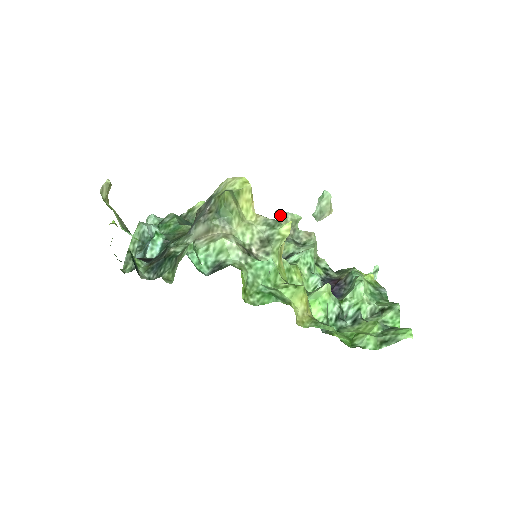
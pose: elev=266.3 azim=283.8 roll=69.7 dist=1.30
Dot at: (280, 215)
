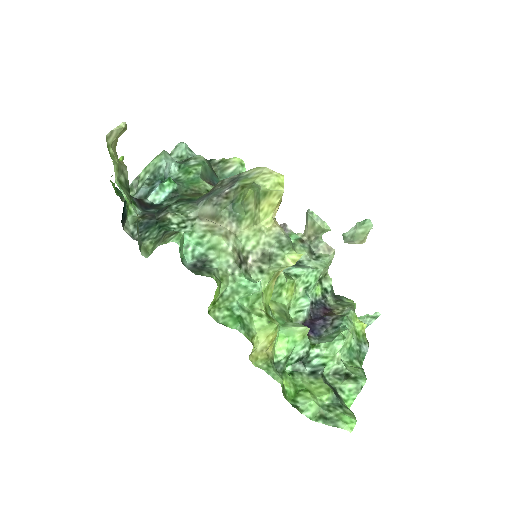
Dot at: (310, 216)
